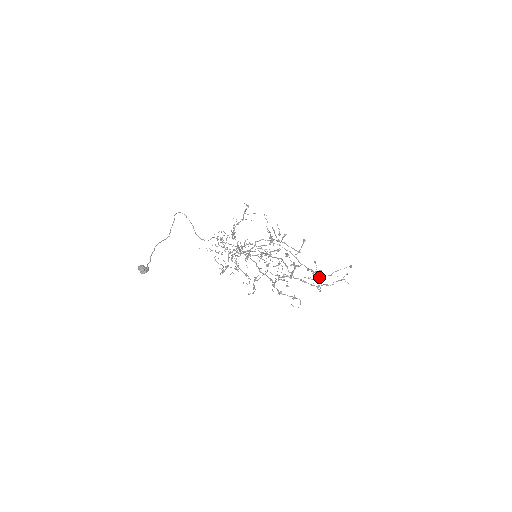
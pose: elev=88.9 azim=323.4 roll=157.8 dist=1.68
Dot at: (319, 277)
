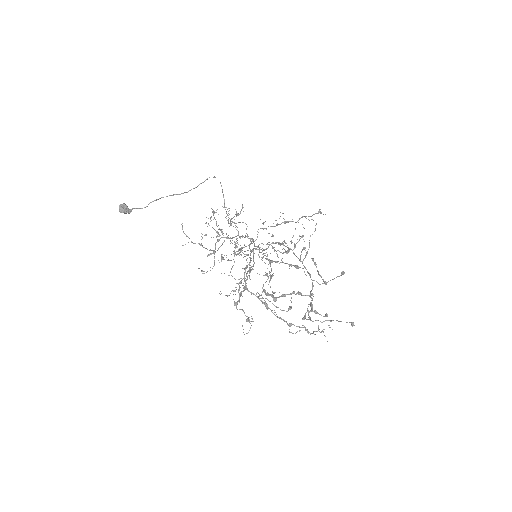
Dot at: (304, 315)
